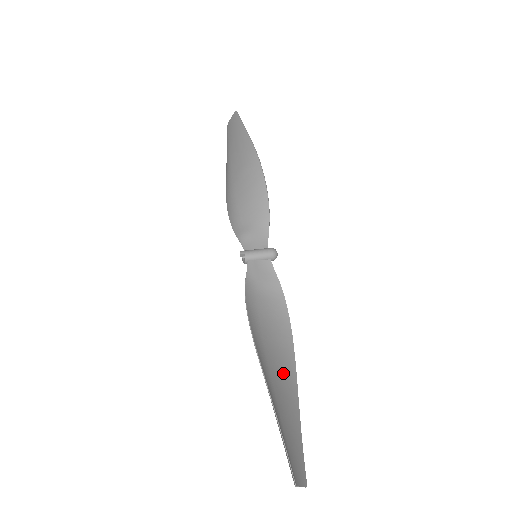
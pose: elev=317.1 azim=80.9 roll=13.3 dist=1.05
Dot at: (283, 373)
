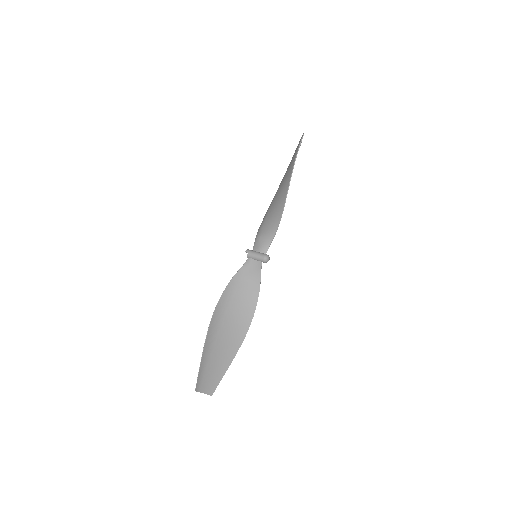
Dot at: (232, 334)
